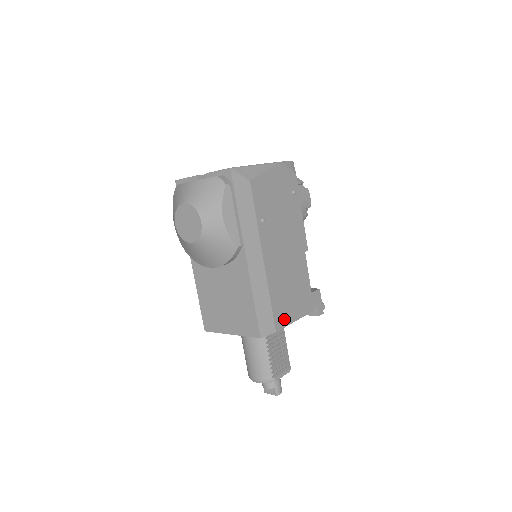
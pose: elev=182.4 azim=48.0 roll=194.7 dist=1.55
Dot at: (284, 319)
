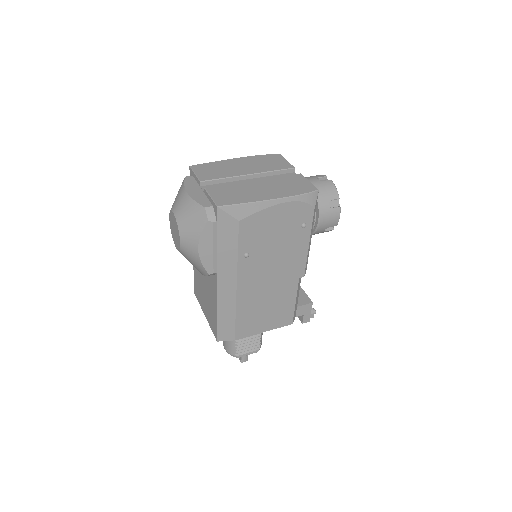
Dot at: (249, 331)
